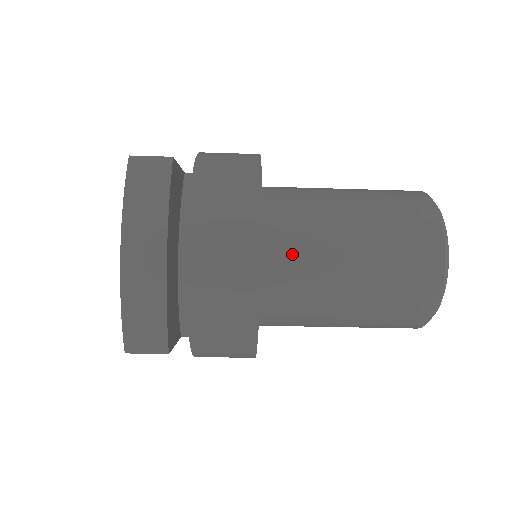
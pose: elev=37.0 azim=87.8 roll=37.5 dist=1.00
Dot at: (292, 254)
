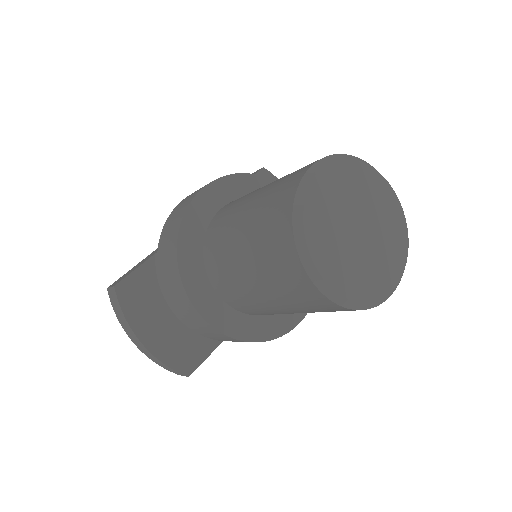
Dot at: (228, 289)
